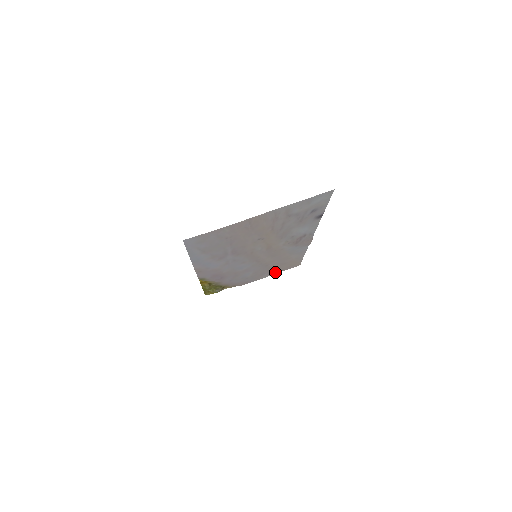
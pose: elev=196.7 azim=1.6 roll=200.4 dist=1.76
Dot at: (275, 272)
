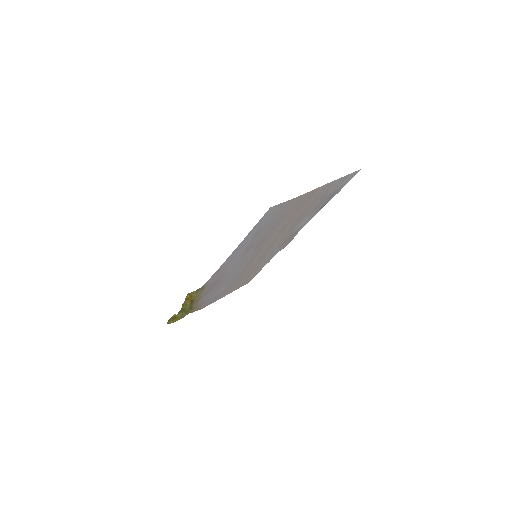
Dot at: (232, 290)
